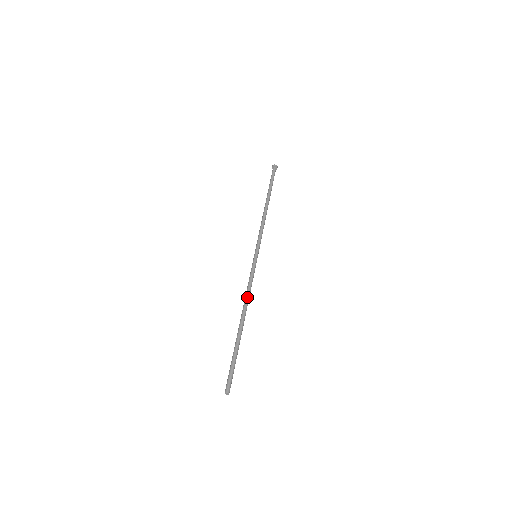
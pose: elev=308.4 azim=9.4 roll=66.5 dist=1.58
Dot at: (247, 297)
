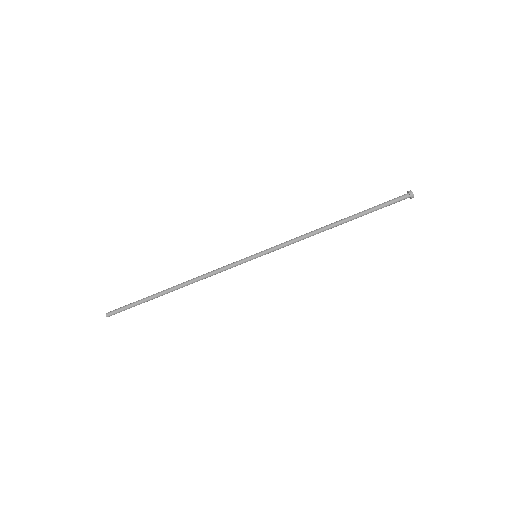
Dot at: (200, 276)
